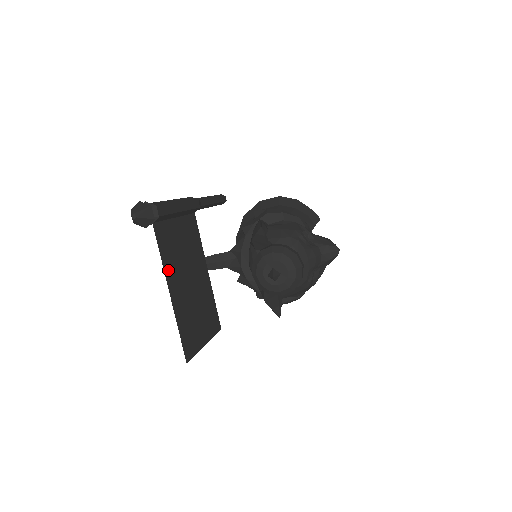
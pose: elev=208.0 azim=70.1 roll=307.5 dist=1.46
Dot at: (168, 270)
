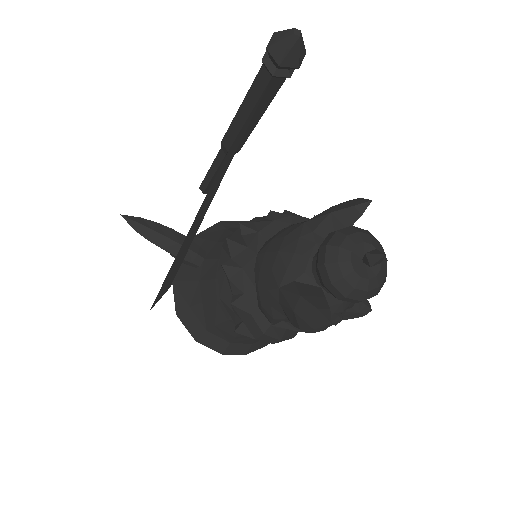
Dot at: (237, 145)
